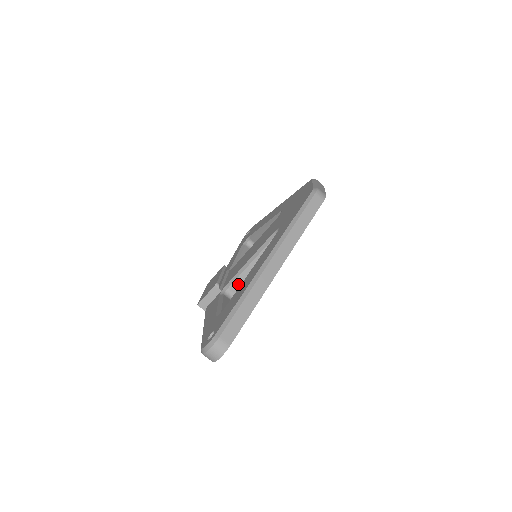
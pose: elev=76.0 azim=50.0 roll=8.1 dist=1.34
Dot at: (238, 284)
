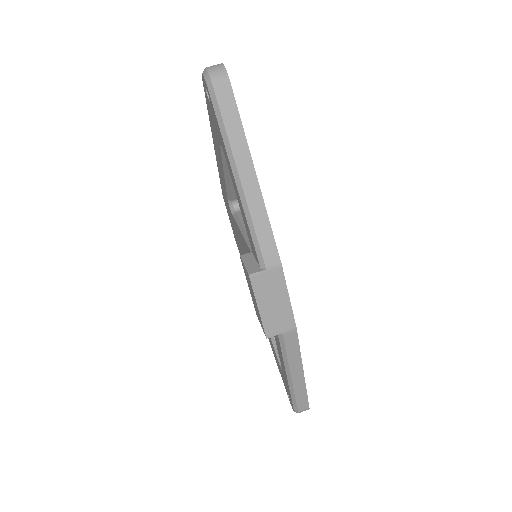
Dot at: occluded
